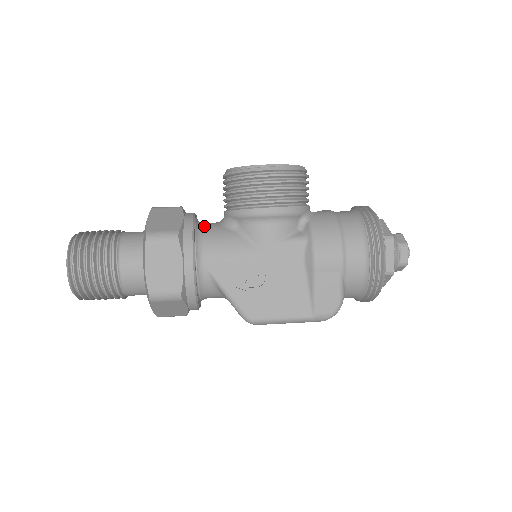
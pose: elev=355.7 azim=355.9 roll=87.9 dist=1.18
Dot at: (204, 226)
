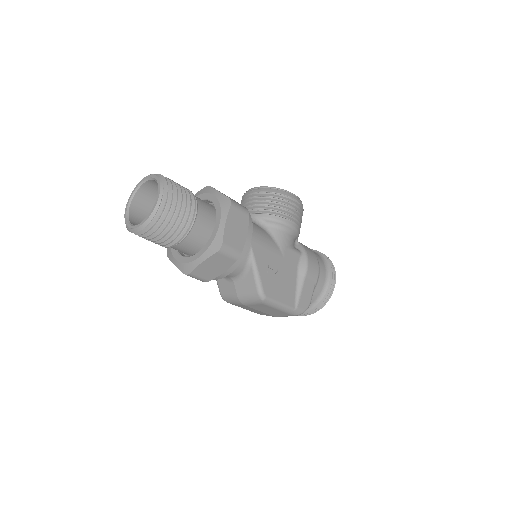
Dot at: occluded
